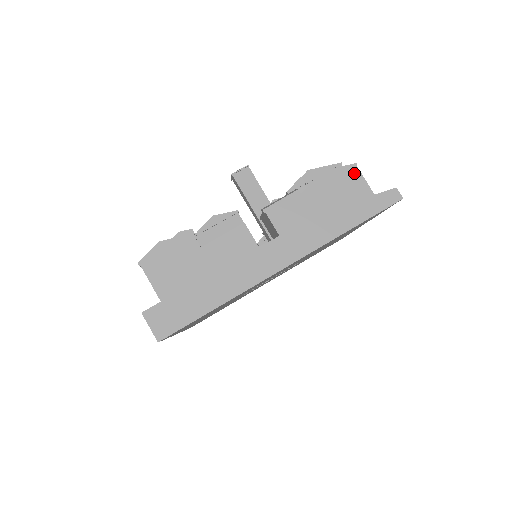
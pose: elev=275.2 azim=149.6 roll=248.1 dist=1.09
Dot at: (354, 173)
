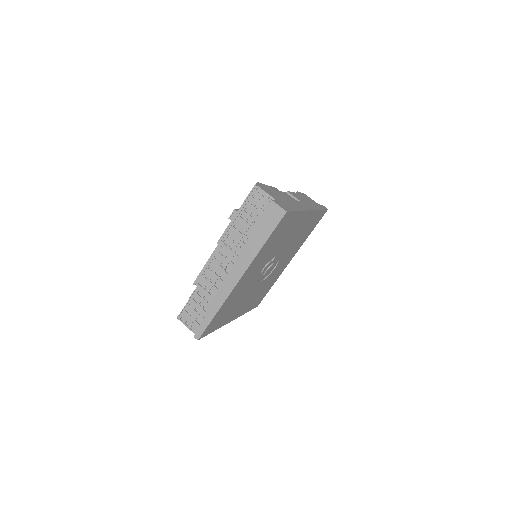
Dot at: (307, 196)
